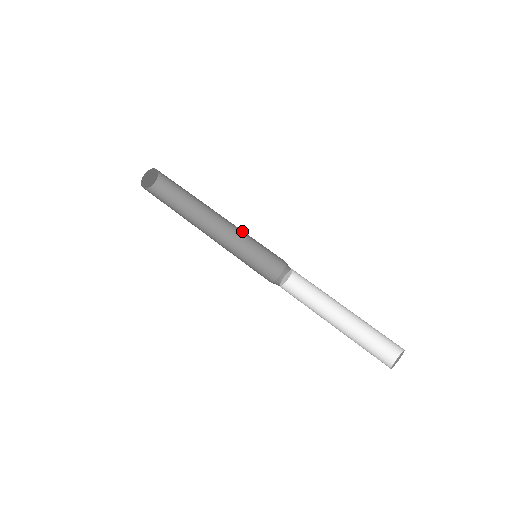
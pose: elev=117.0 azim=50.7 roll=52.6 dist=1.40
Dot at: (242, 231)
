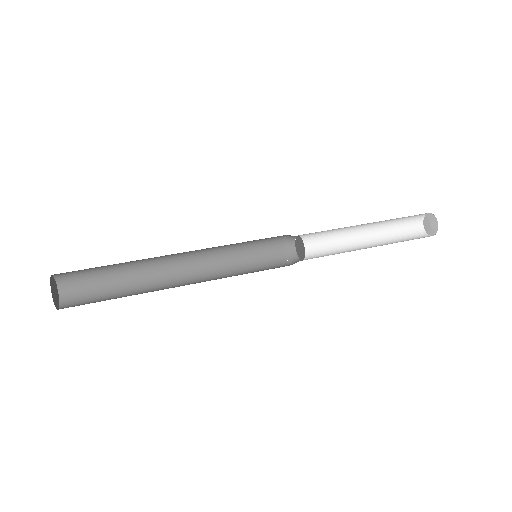
Dot at: (217, 248)
